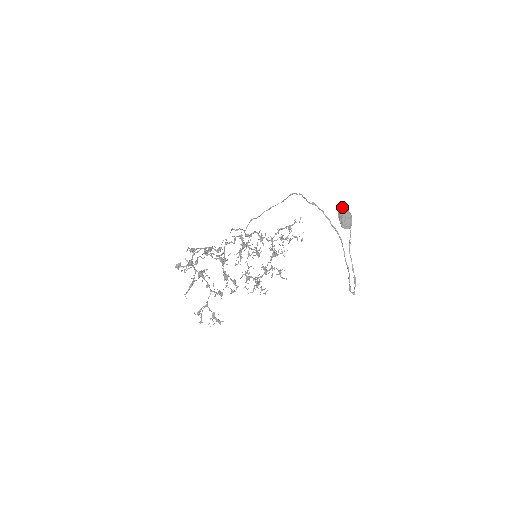
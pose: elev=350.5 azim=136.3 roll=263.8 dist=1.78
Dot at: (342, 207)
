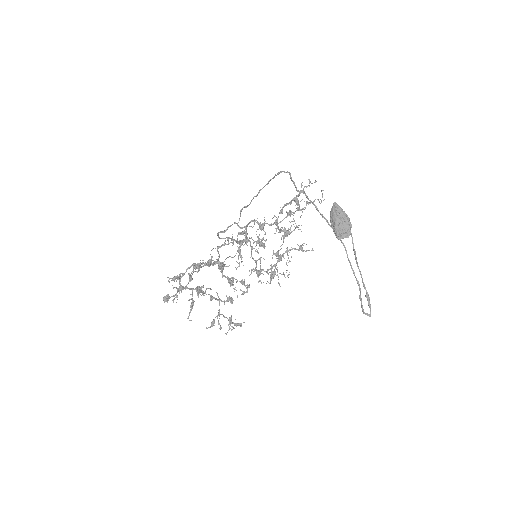
Dot at: (333, 208)
